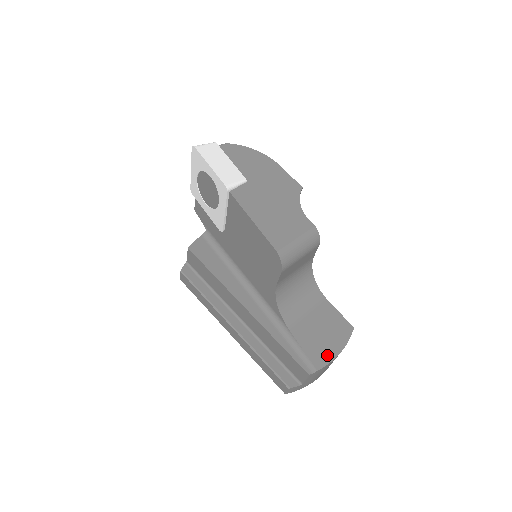
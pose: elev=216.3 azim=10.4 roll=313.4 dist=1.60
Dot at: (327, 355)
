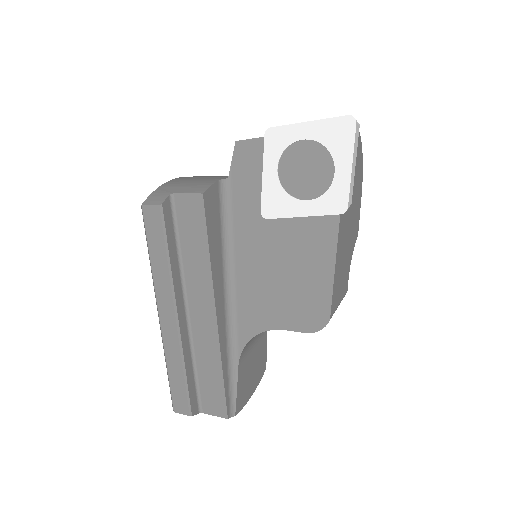
Dot at: (246, 398)
